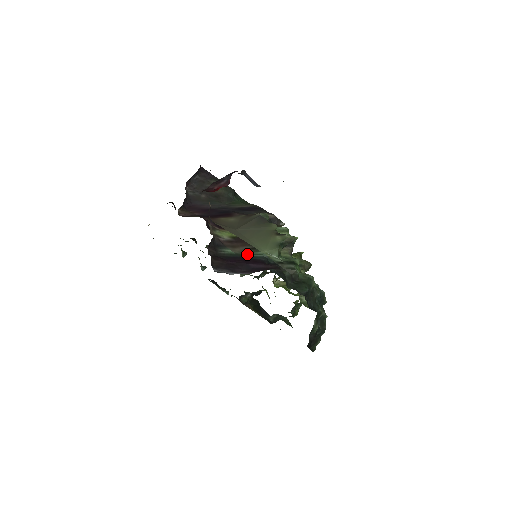
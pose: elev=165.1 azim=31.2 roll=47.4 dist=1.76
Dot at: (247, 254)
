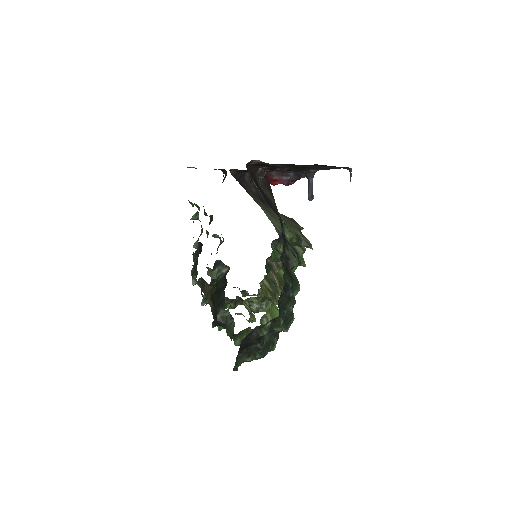
Dot at: occluded
